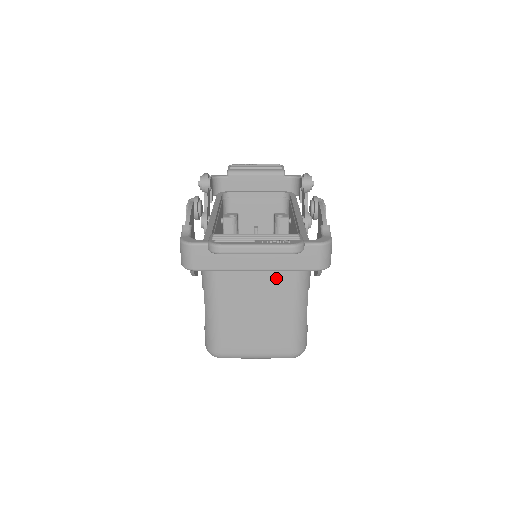
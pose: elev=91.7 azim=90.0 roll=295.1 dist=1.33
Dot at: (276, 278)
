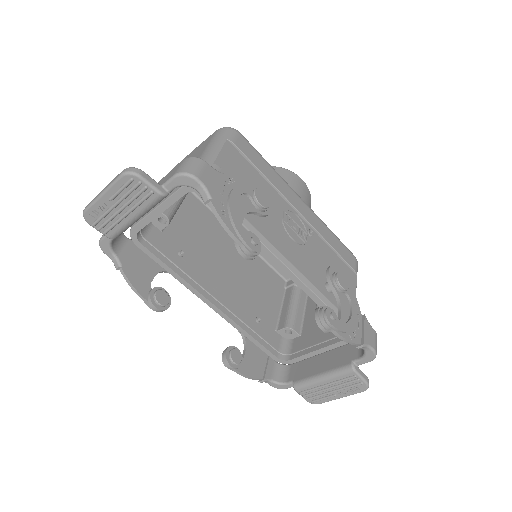
Dot at: occluded
